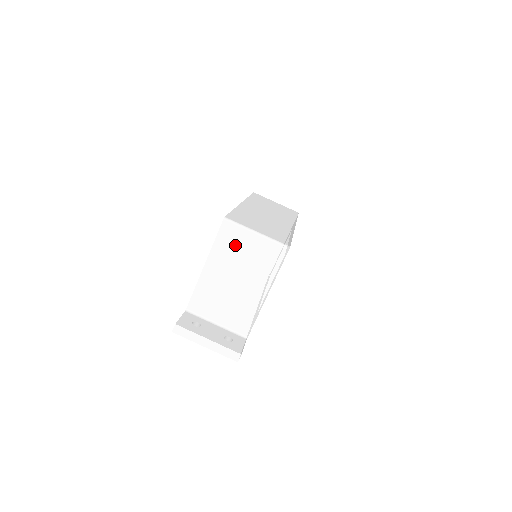
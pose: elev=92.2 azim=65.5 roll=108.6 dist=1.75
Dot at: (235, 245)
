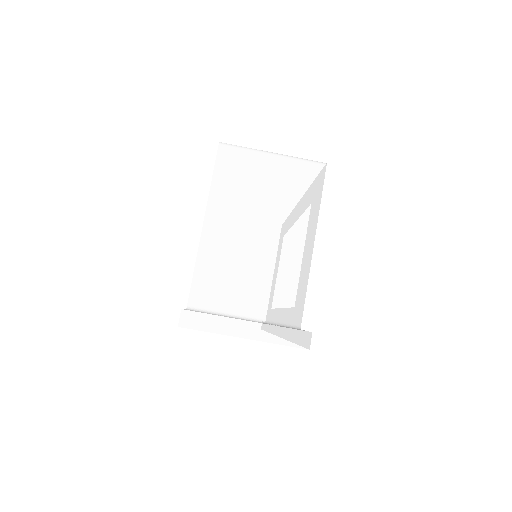
Dot at: (245, 179)
